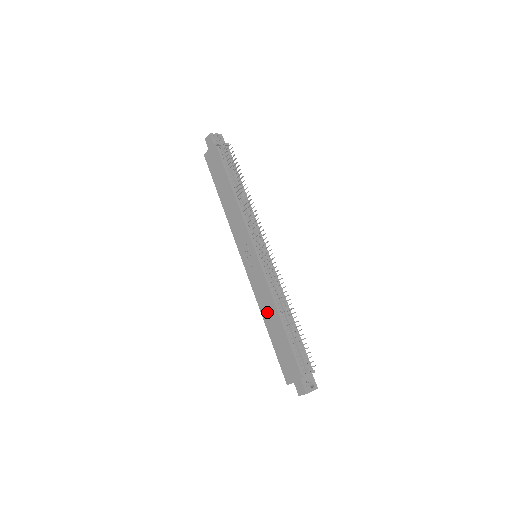
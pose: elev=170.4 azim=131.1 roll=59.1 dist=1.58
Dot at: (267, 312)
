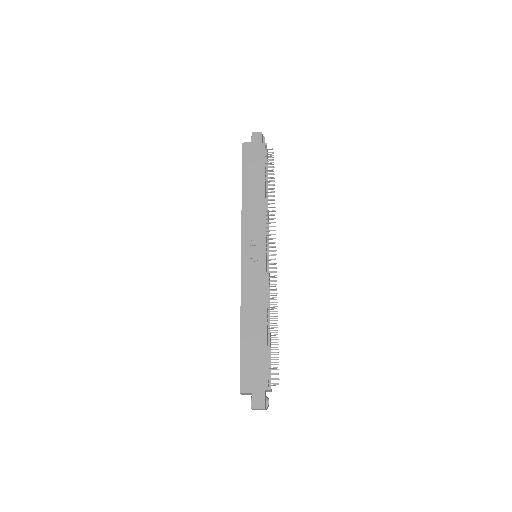
Dot at: (251, 311)
